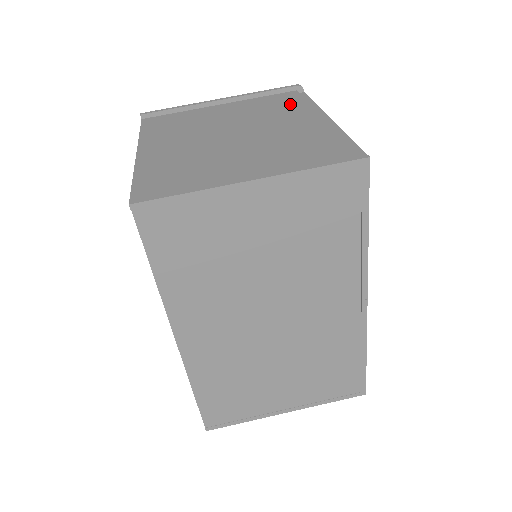
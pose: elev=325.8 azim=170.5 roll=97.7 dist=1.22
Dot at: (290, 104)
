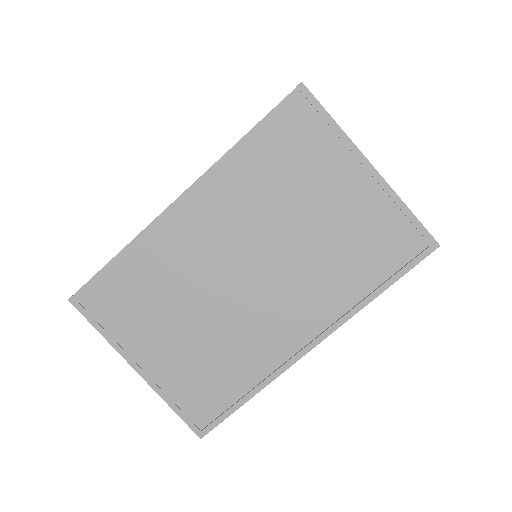
Dot at: occluded
